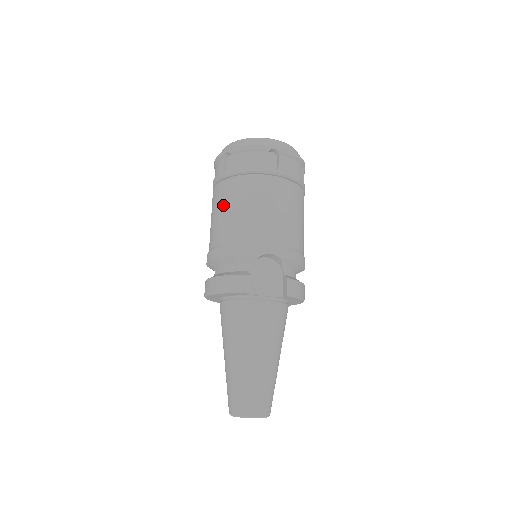
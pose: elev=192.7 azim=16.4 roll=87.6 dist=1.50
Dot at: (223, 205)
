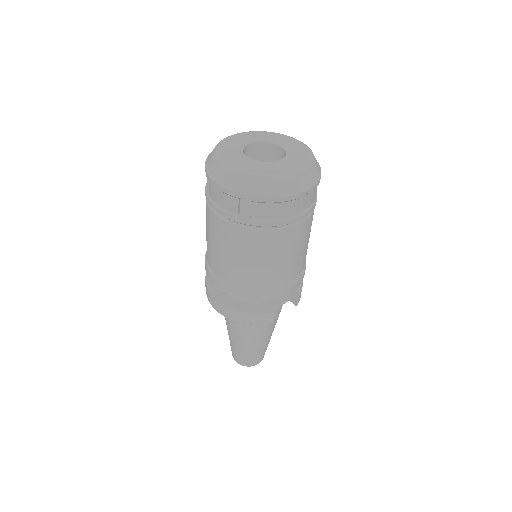
Dot at: (242, 253)
